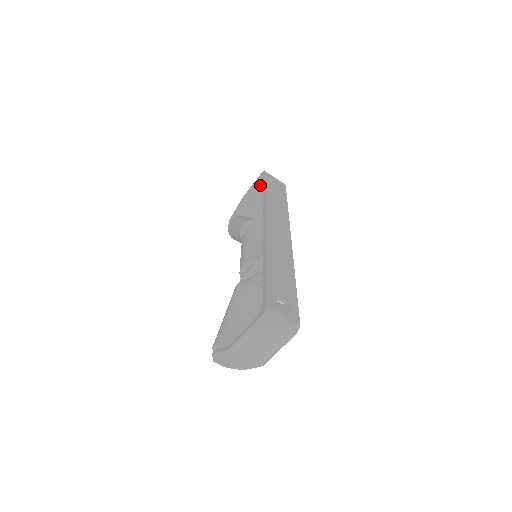
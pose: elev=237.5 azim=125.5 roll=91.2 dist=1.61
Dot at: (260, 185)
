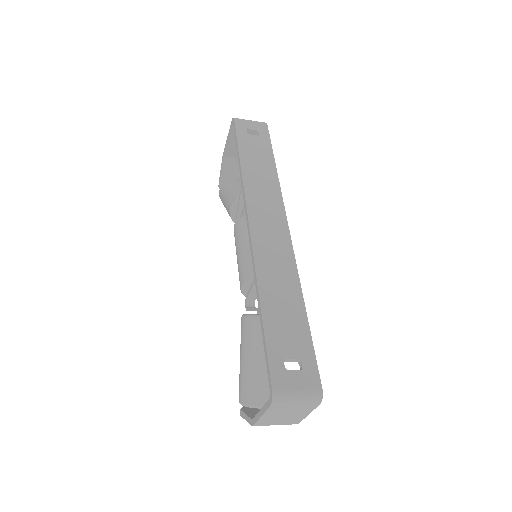
Dot at: occluded
